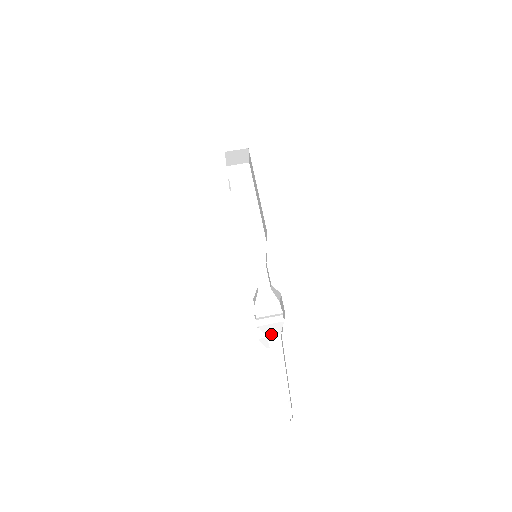
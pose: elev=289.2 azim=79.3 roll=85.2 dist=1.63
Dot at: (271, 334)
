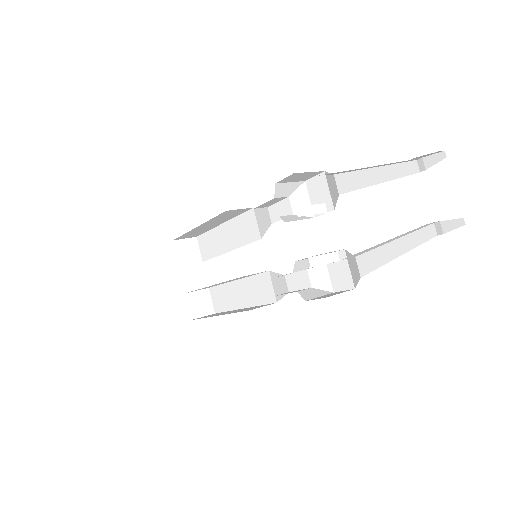
Dot at: occluded
